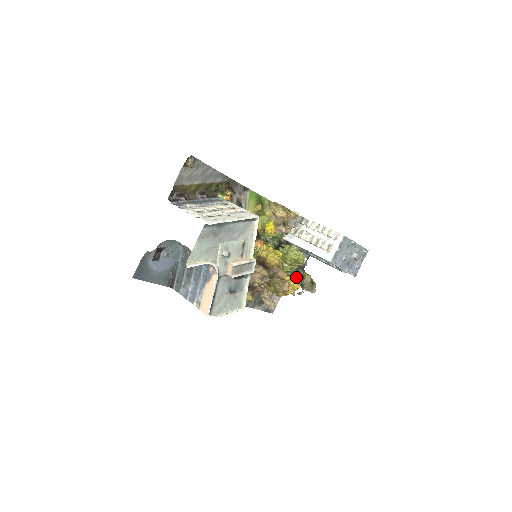
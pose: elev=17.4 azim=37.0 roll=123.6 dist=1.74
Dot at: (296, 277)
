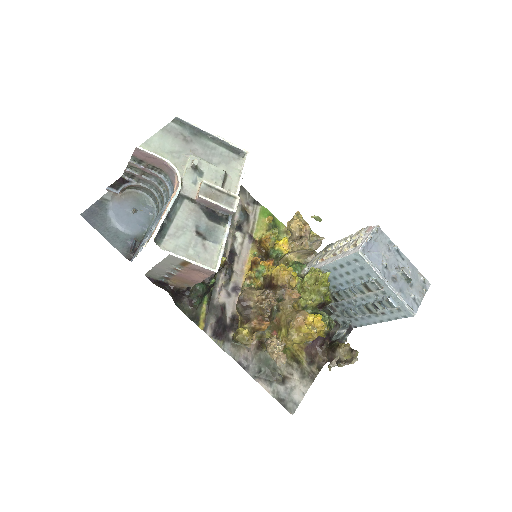
Dot at: (320, 315)
